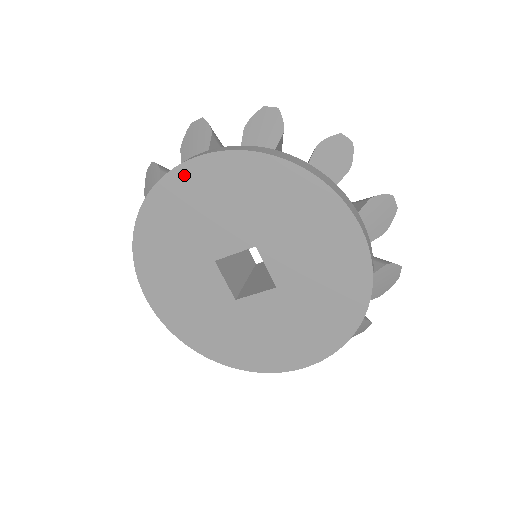
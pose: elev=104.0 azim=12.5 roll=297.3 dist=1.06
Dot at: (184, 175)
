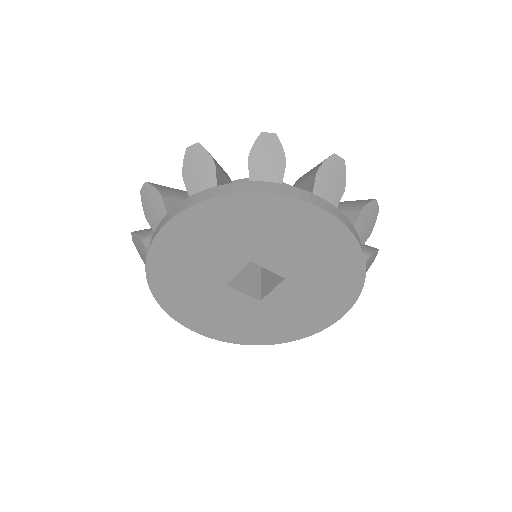
Dot at: (162, 244)
